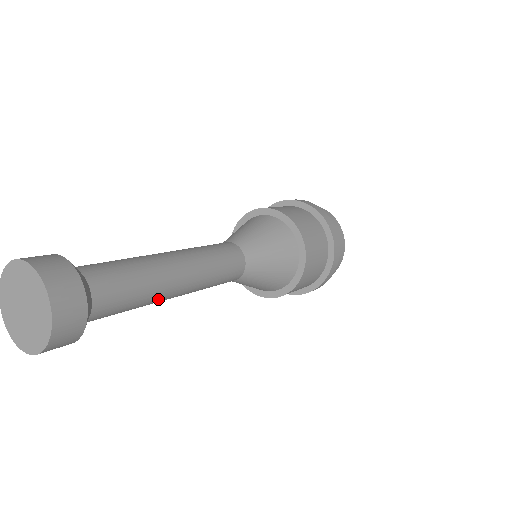
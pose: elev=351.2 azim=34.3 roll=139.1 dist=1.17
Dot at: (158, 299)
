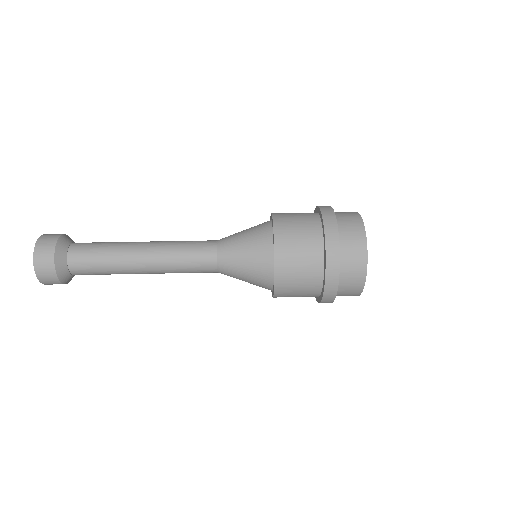
Dot at: occluded
